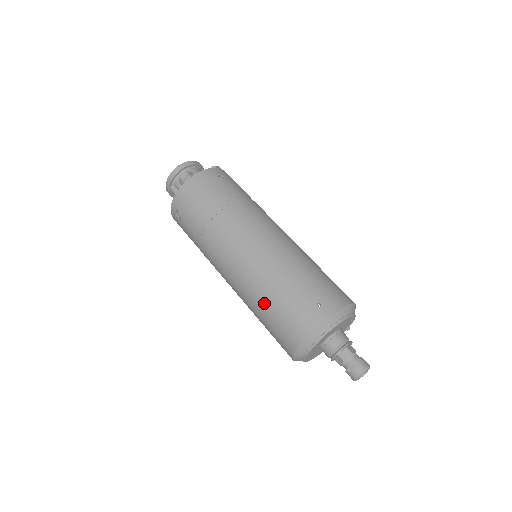
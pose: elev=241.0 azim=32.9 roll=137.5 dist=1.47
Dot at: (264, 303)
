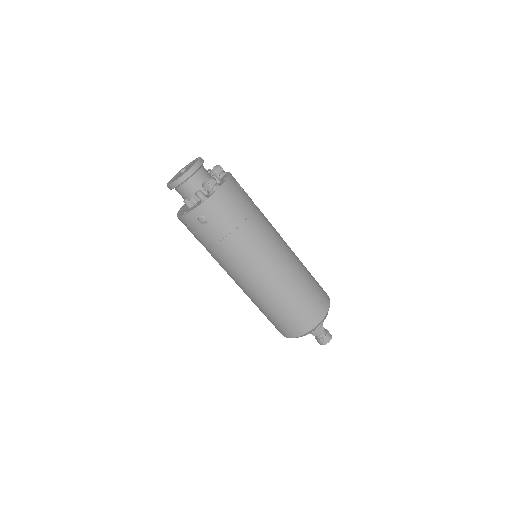
Dot at: (285, 303)
